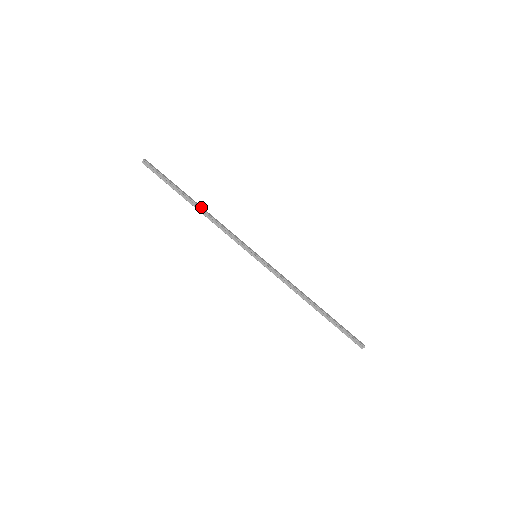
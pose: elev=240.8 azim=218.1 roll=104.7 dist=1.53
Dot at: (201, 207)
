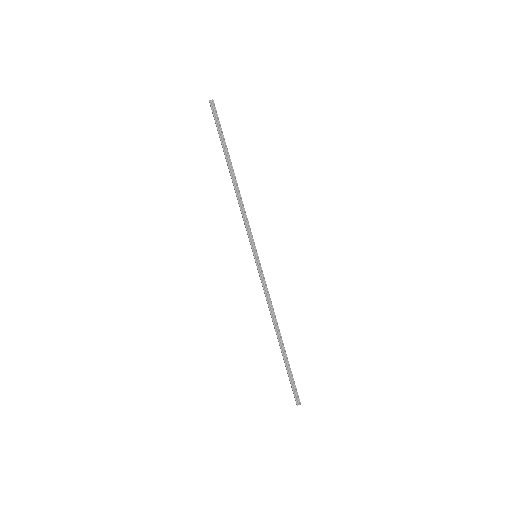
Dot at: occluded
